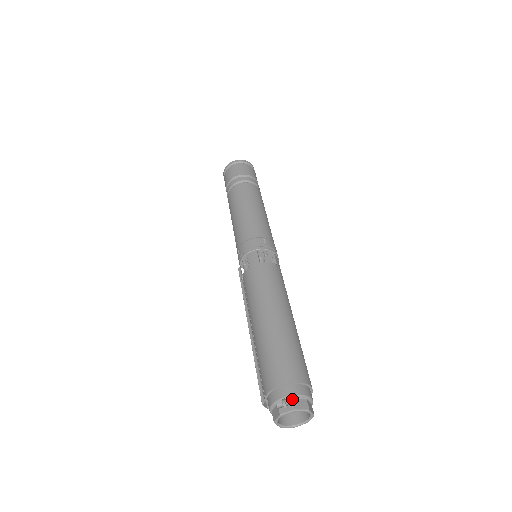
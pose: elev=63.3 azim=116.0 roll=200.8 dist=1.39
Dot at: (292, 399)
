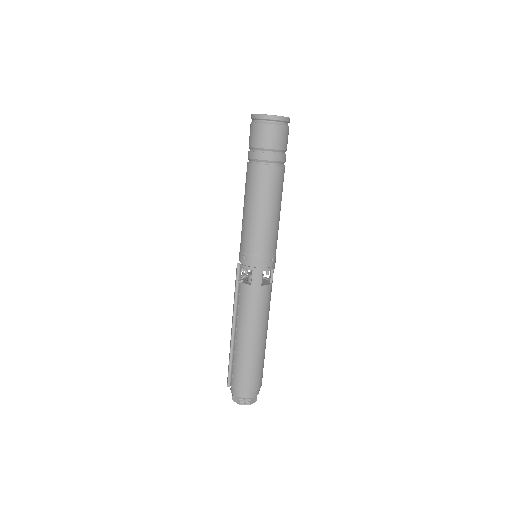
Dot at: (250, 399)
